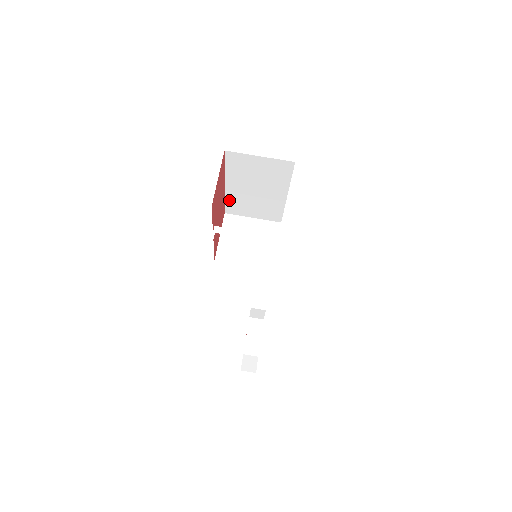
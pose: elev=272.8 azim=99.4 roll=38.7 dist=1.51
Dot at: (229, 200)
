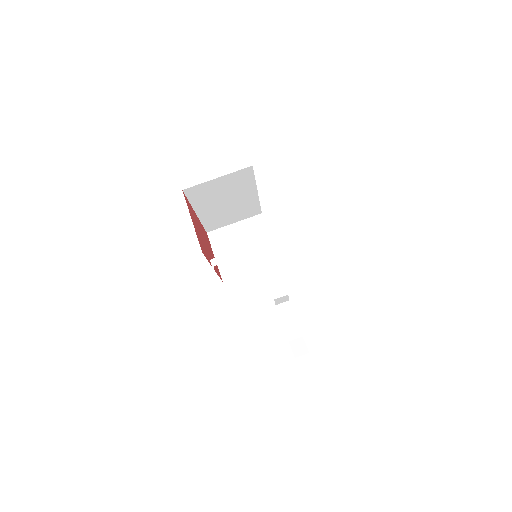
Dot at: (206, 222)
